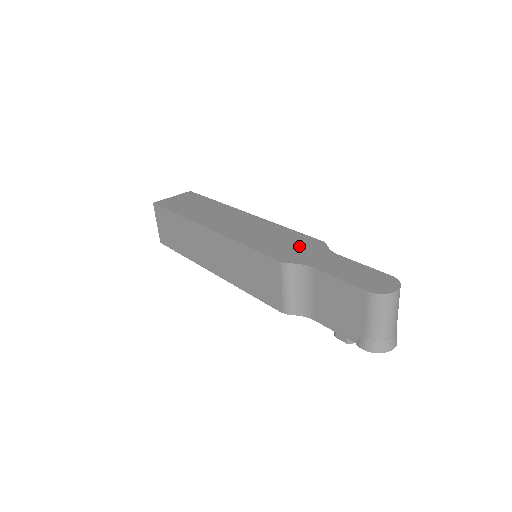
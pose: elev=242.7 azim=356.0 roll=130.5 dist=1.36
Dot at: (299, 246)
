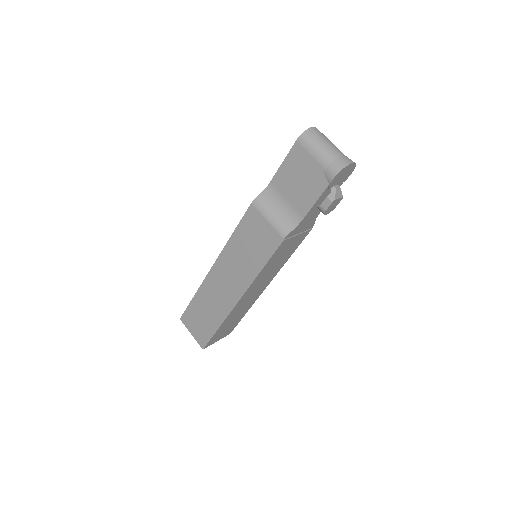
Dot at: occluded
